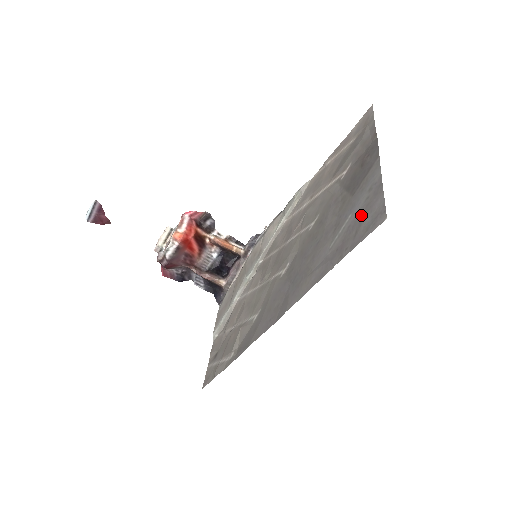
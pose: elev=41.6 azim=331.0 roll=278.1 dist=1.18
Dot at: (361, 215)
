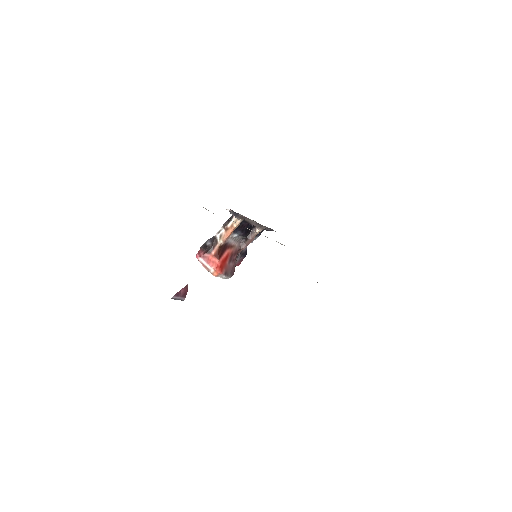
Dot at: occluded
